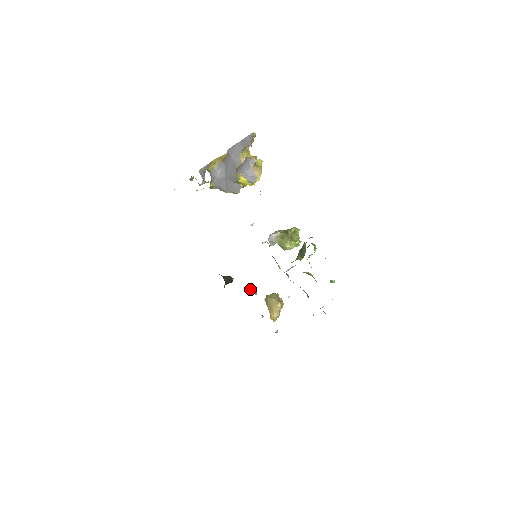
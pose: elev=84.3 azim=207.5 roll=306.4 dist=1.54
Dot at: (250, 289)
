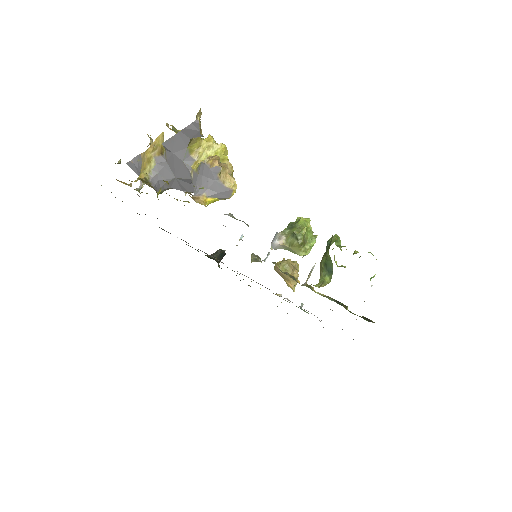
Dot at: (251, 258)
